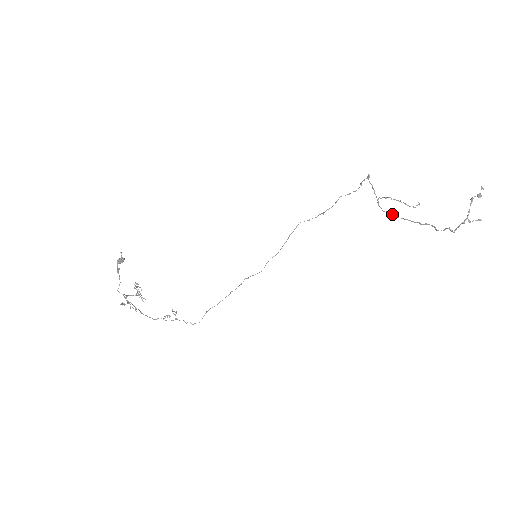
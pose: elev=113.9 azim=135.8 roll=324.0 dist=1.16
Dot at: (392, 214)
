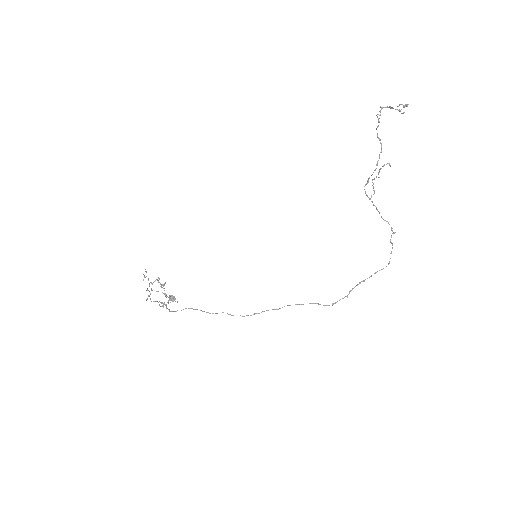
Dot at: (368, 181)
